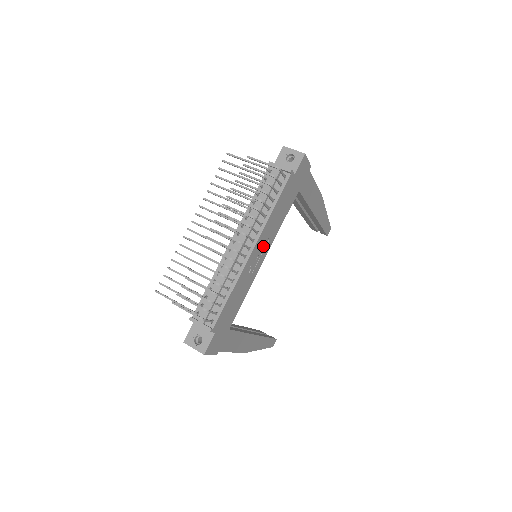
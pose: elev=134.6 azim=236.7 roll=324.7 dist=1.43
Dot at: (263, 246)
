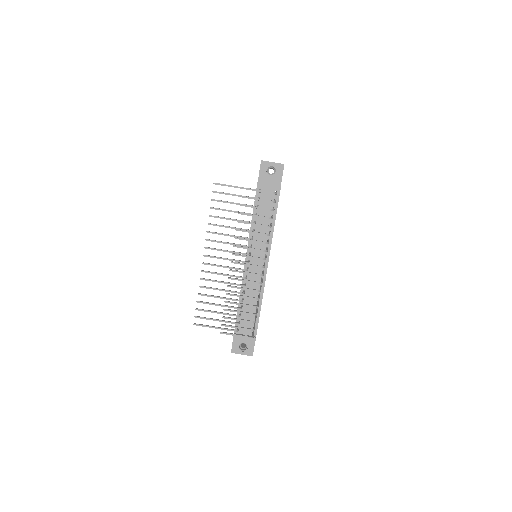
Dot at: occluded
